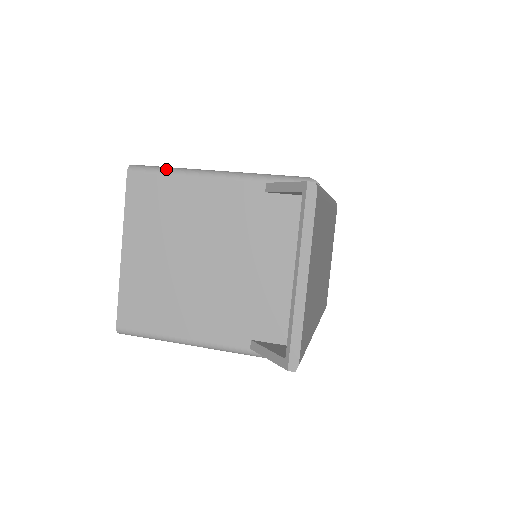
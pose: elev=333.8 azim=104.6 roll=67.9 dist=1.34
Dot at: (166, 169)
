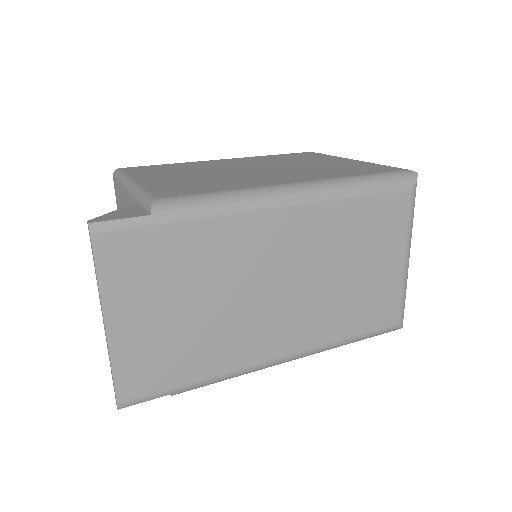
Dot at: (120, 176)
